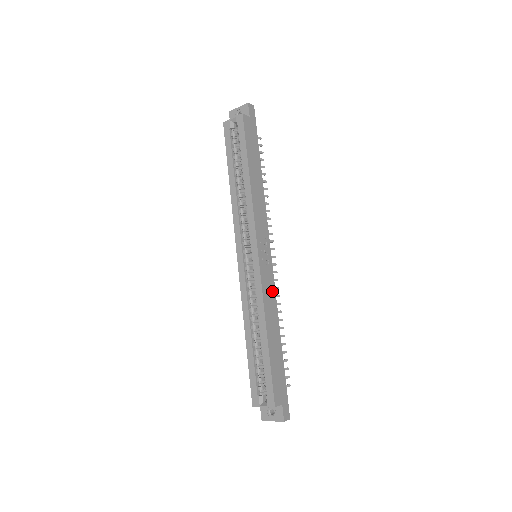
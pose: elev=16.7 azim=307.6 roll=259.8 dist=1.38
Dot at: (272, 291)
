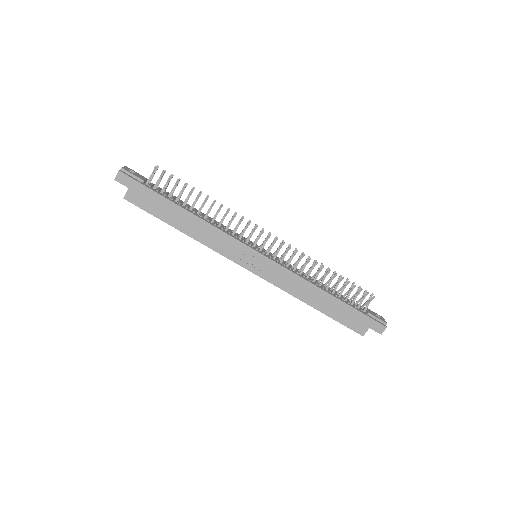
Dot at: (288, 275)
